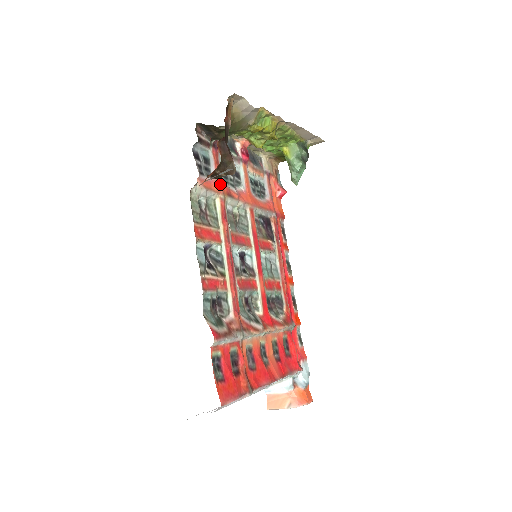
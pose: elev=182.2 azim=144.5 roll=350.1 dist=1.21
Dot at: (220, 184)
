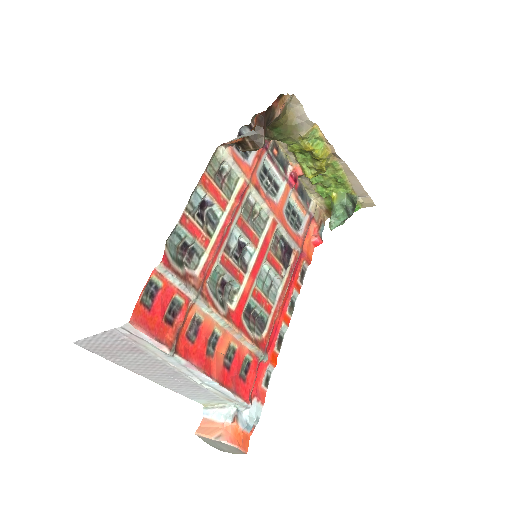
Dot at: (252, 172)
